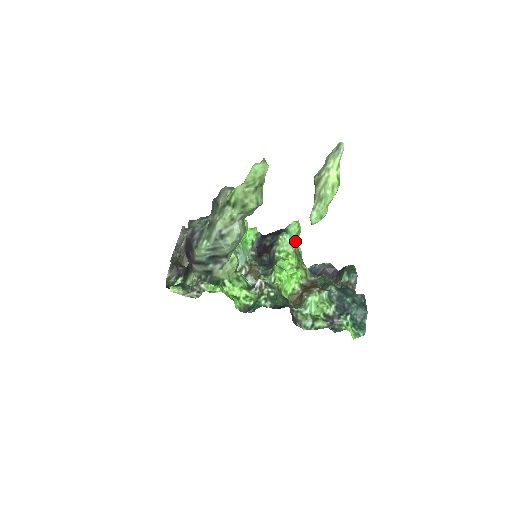
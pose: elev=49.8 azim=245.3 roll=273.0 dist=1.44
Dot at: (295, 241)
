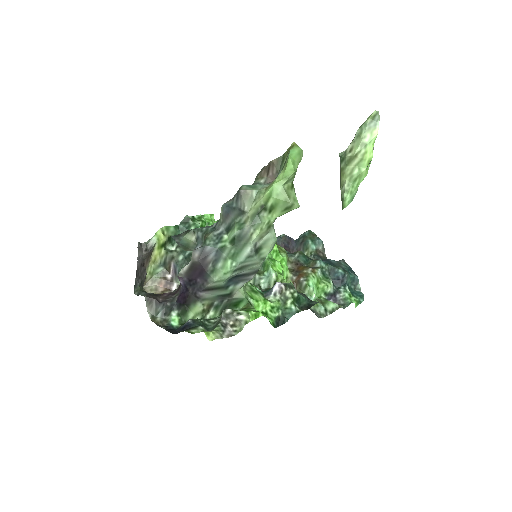
Dot at: occluded
